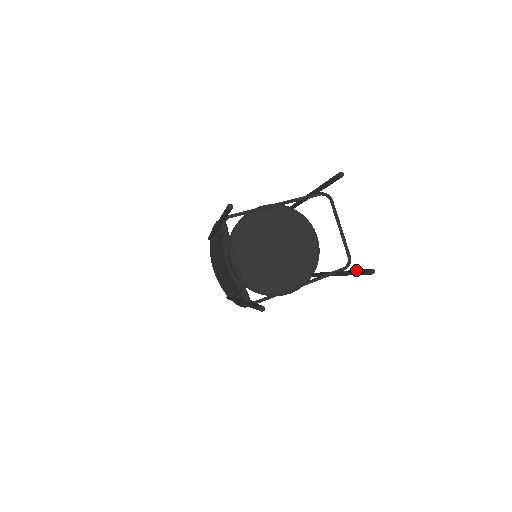
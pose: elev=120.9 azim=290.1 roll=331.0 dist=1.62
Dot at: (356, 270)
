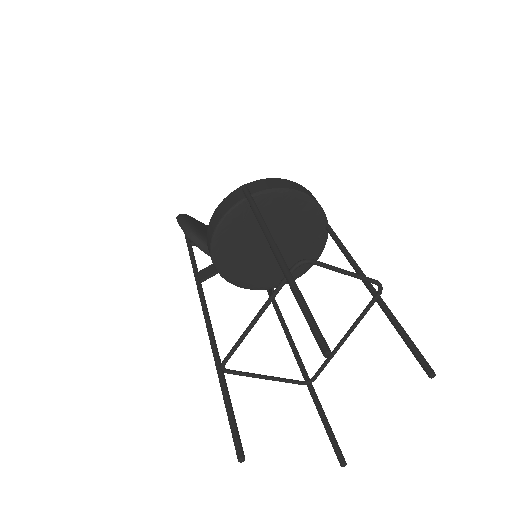
Dot at: (404, 341)
